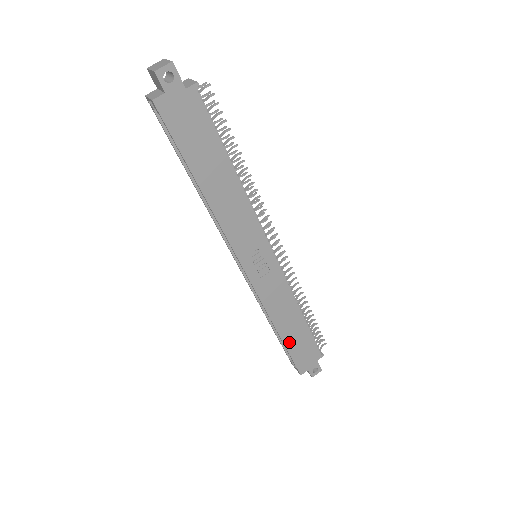
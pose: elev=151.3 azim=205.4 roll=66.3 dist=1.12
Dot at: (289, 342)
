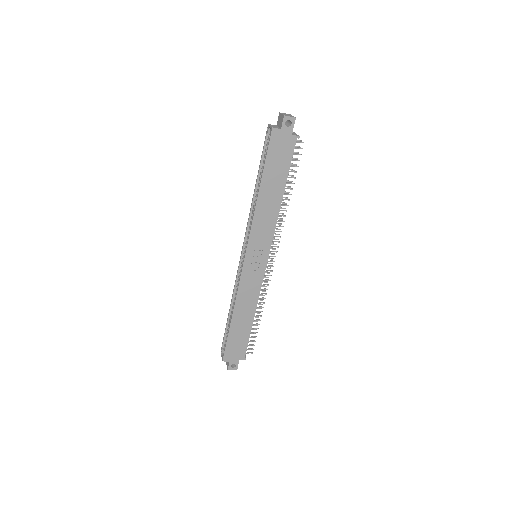
Dot at: (233, 329)
